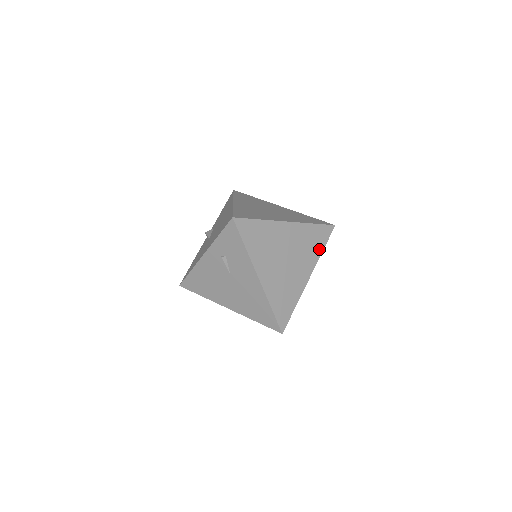
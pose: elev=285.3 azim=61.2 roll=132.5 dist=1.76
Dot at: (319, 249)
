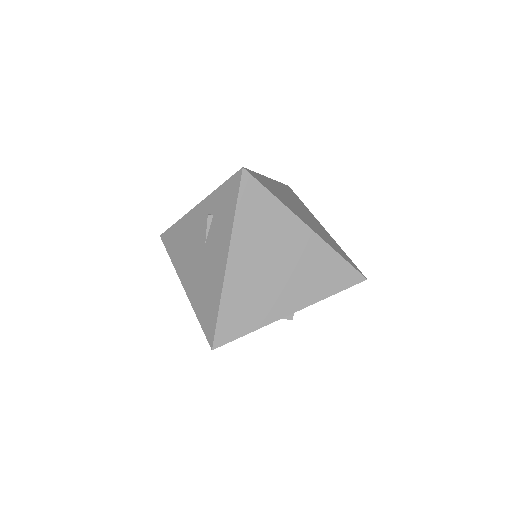
Dot at: (328, 290)
